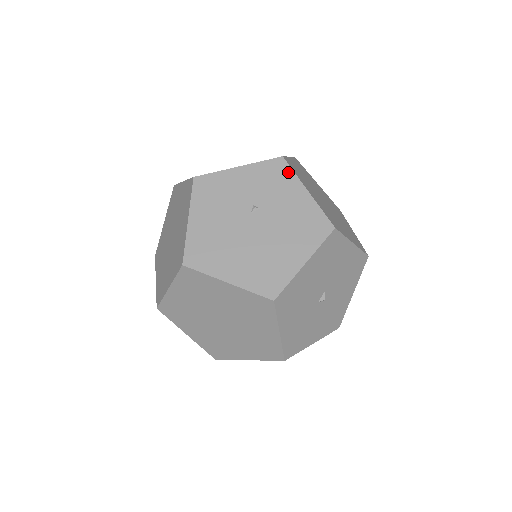
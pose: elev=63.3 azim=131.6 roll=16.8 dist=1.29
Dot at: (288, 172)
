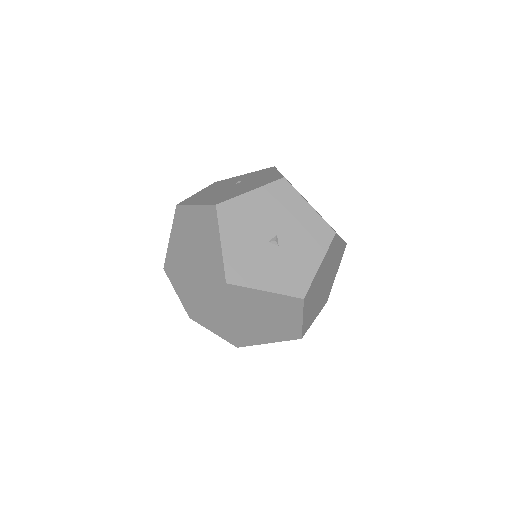
Dot at: (272, 169)
